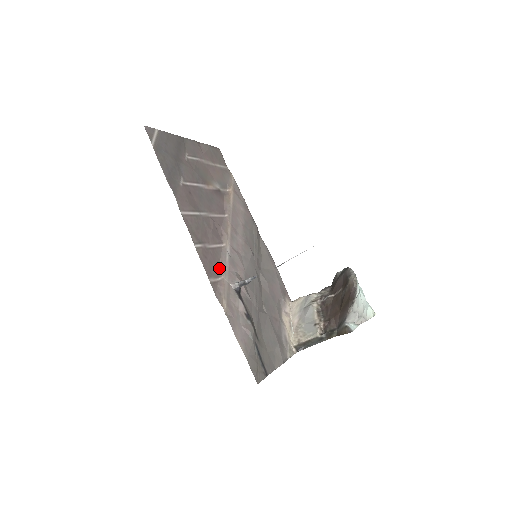
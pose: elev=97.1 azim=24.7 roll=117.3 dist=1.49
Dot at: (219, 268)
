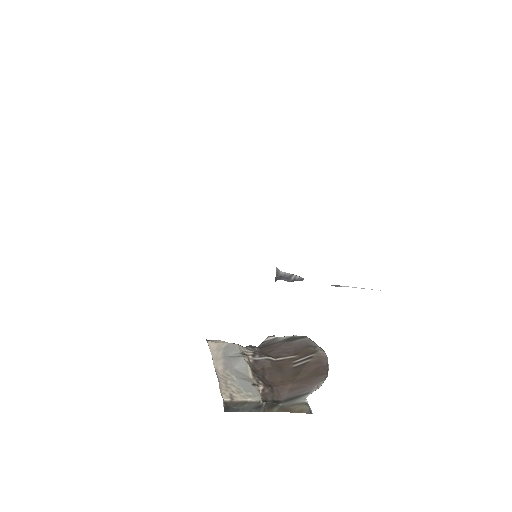
Dot at: occluded
